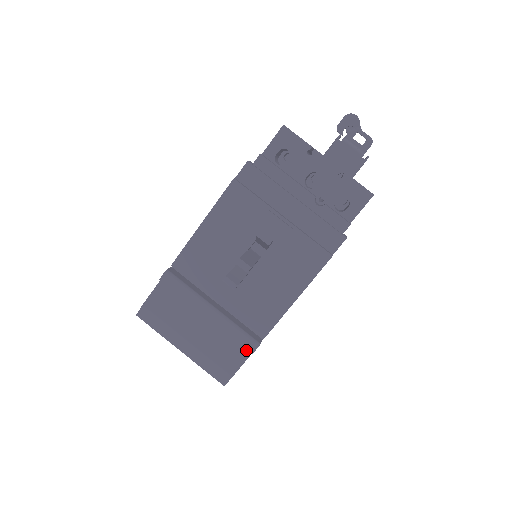
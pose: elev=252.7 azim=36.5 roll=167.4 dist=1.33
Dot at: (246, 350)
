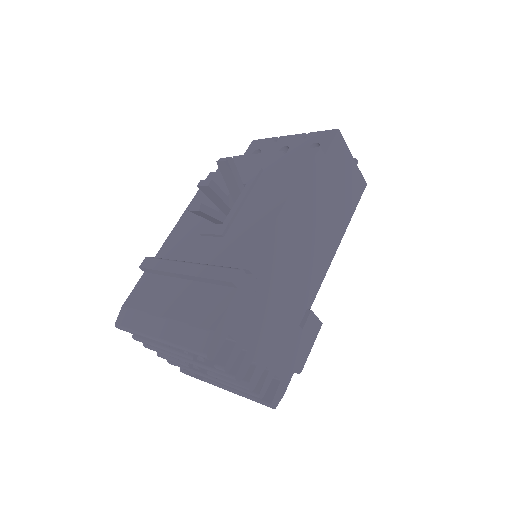
Dot at: (229, 292)
